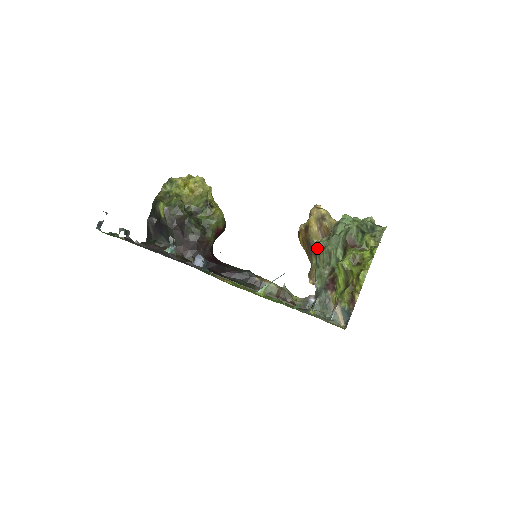
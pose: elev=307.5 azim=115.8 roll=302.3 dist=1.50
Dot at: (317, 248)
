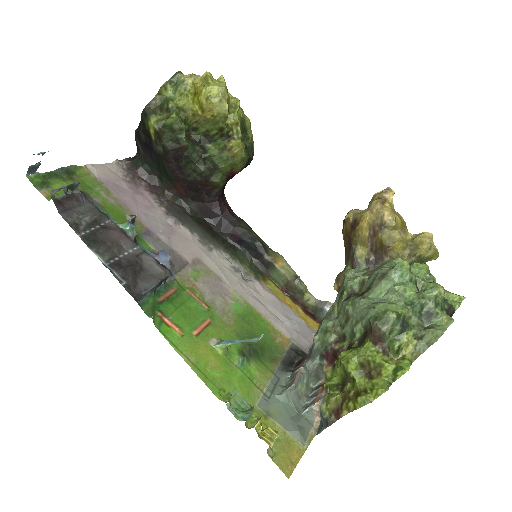
Dot at: (342, 286)
